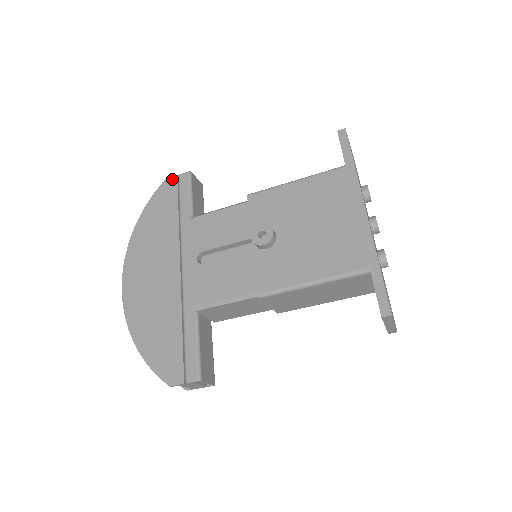
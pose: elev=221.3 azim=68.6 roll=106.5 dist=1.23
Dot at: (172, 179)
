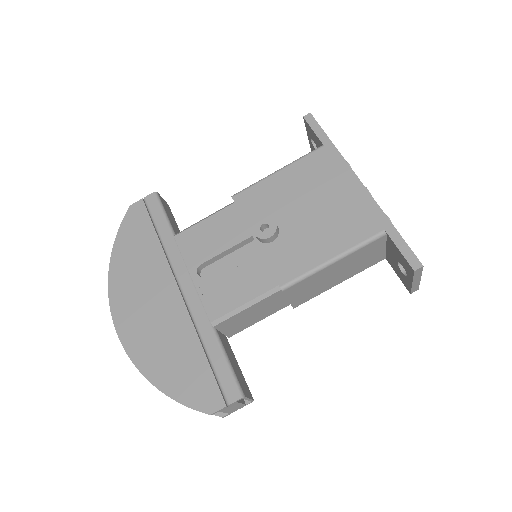
Dot at: (138, 204)
